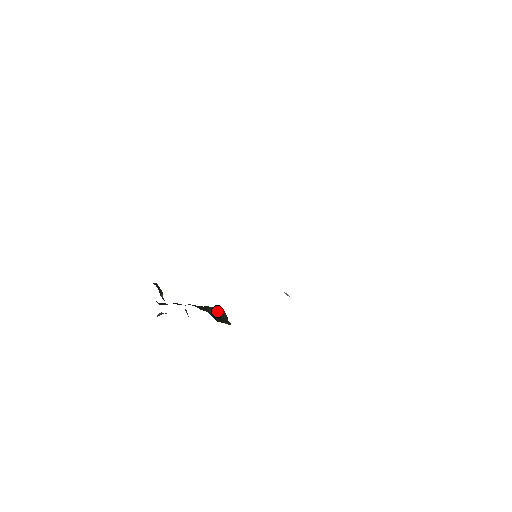
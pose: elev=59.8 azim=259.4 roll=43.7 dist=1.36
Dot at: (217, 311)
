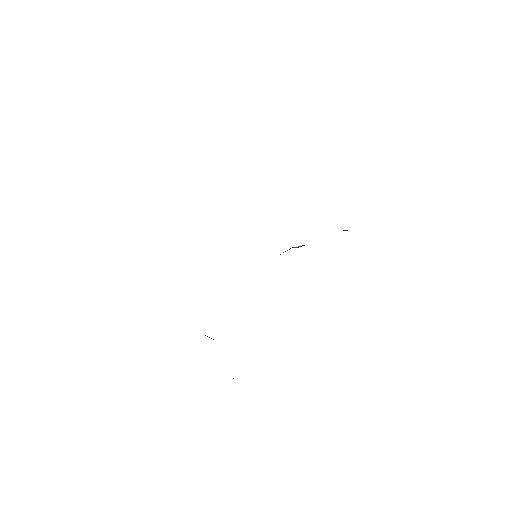
Dot at: occluded
